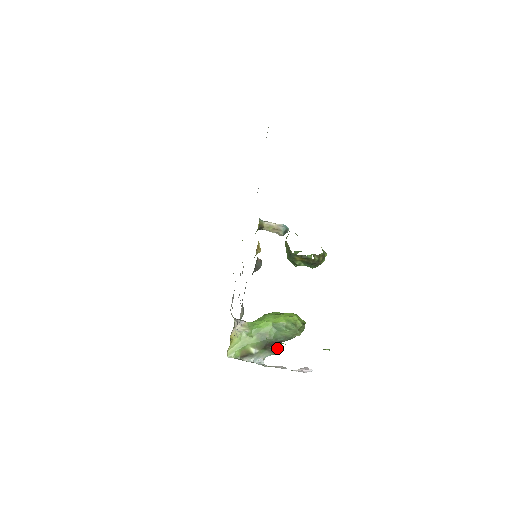
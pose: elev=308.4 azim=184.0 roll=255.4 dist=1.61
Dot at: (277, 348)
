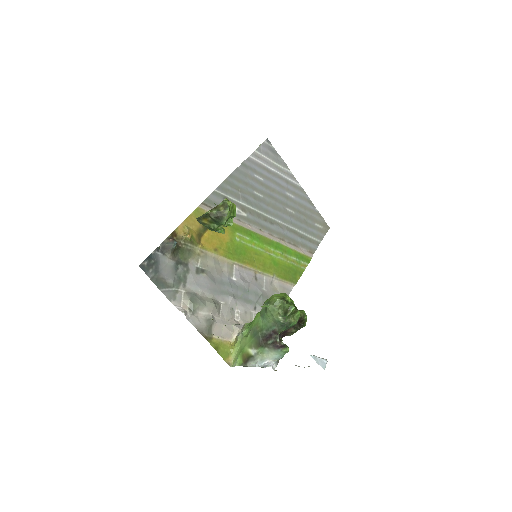
Dot at: (277, 342)
